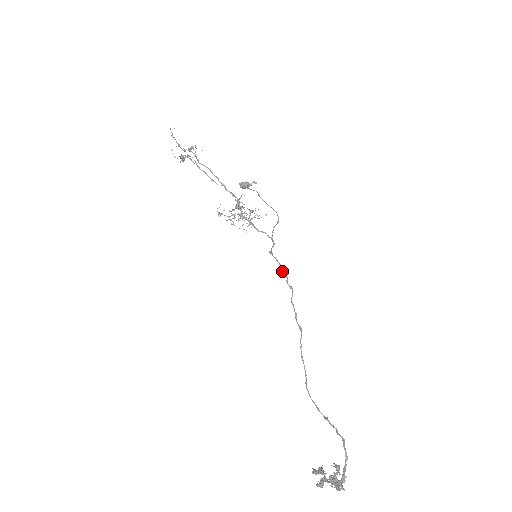
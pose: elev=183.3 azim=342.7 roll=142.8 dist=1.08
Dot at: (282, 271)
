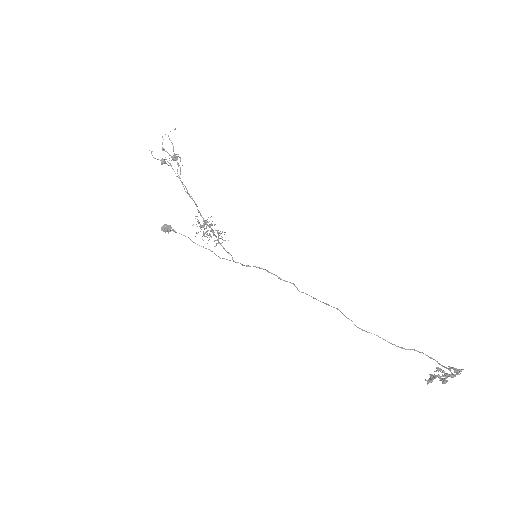
Dot at: occluded
